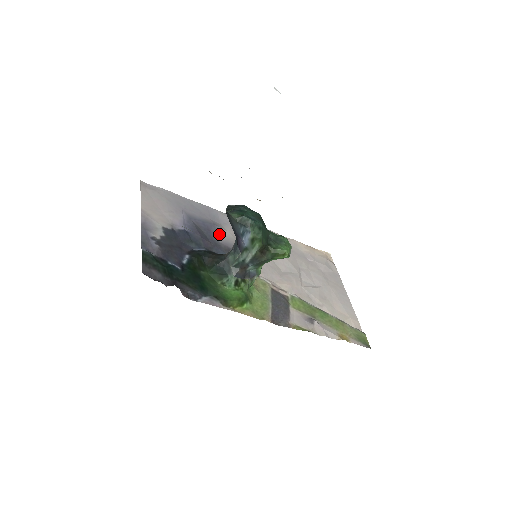
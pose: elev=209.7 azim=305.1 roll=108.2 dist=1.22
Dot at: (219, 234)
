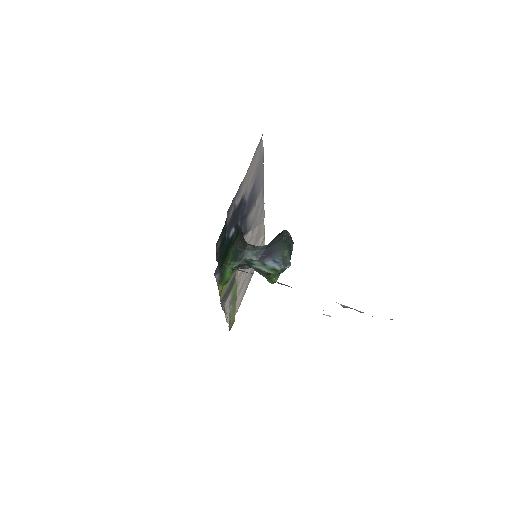
Dot at: (252, 210)
